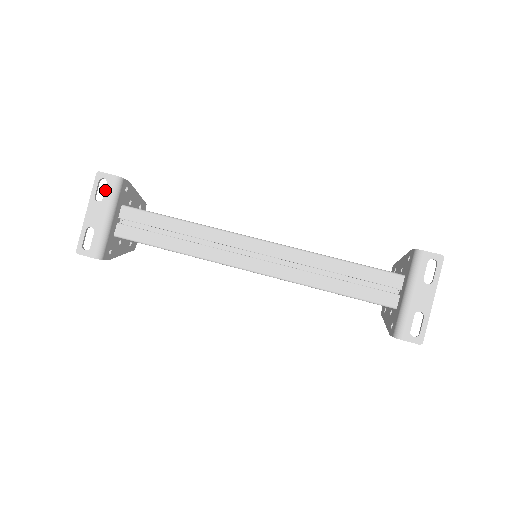
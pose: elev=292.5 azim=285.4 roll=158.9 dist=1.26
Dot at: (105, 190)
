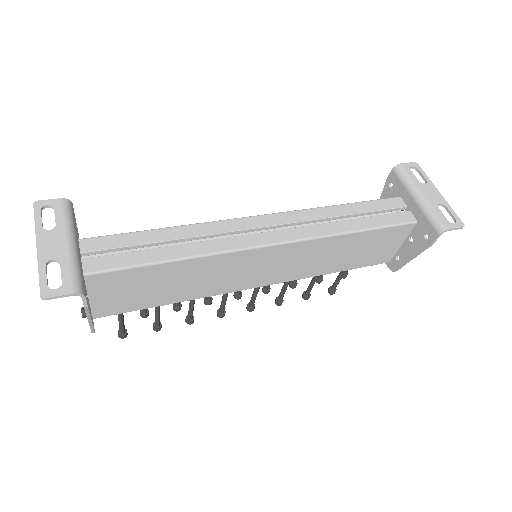
Dot at: (55, 216)
